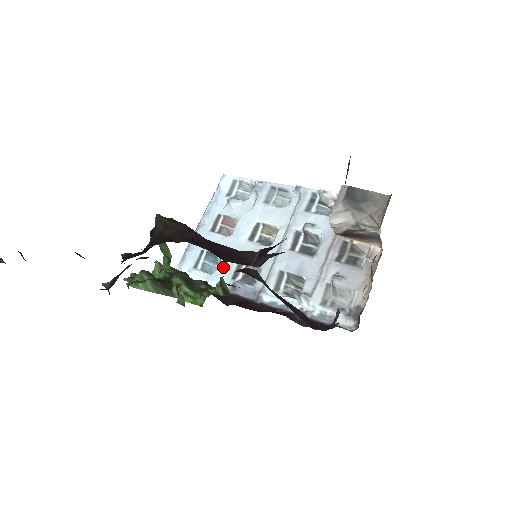
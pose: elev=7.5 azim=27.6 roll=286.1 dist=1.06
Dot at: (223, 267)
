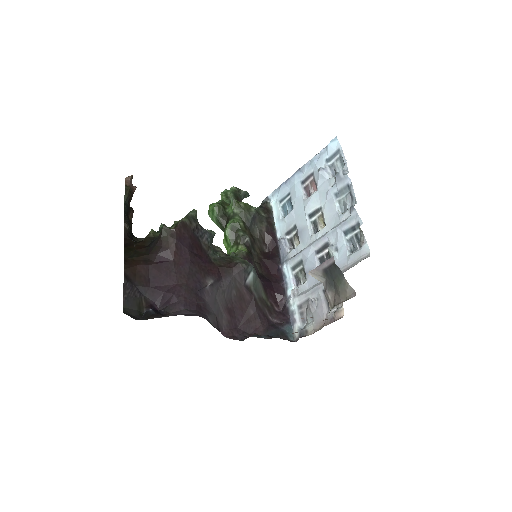
Dot at: (287, 220)
